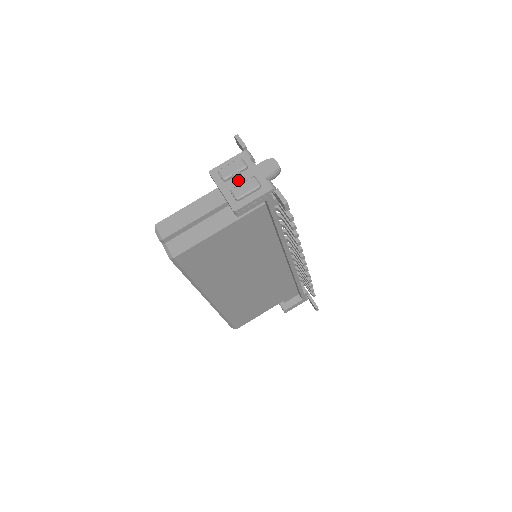
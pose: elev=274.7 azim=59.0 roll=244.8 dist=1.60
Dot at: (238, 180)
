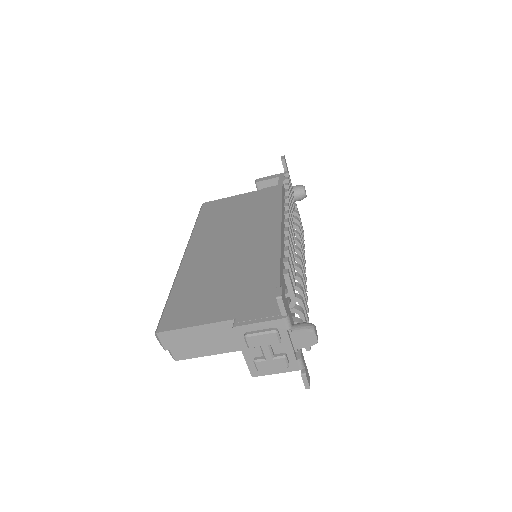
Dot at: (266, 356)
